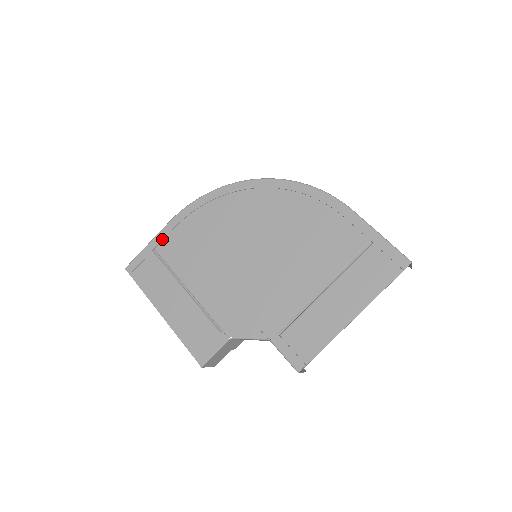
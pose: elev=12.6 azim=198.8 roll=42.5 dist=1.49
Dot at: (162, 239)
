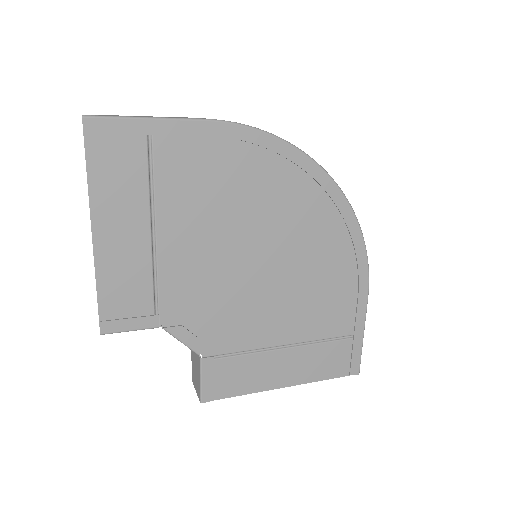
Dot at: (175, 133)
